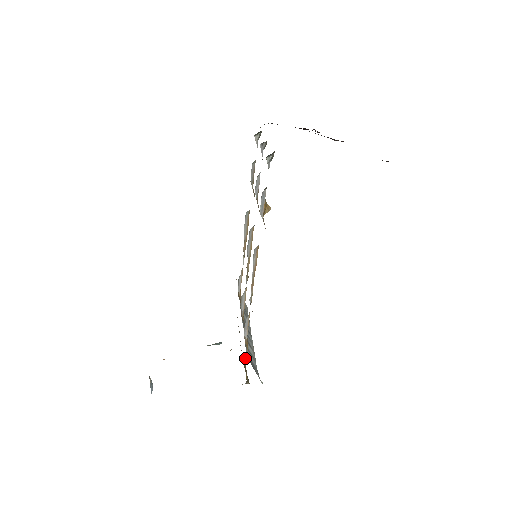
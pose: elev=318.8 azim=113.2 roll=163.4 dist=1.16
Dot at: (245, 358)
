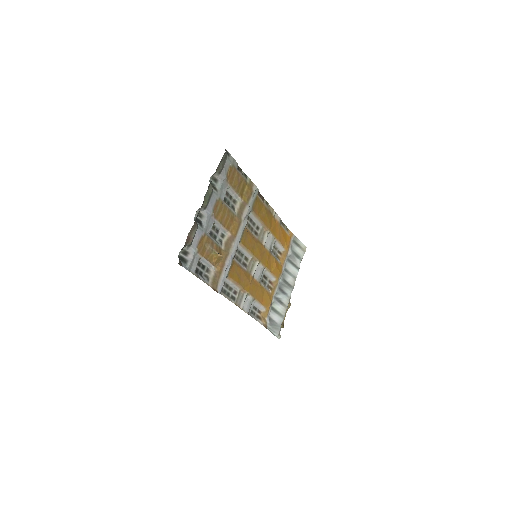
Dot at: (289, 303)
